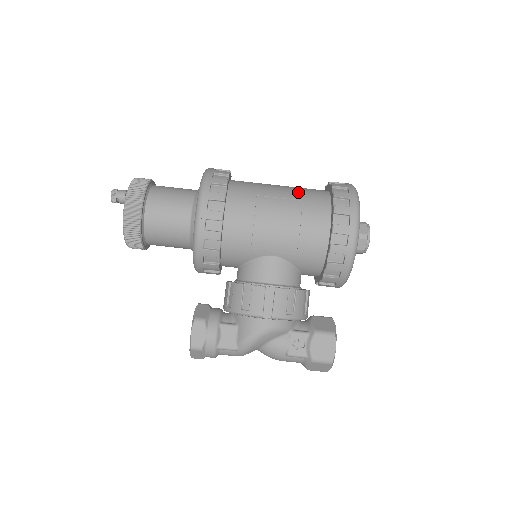
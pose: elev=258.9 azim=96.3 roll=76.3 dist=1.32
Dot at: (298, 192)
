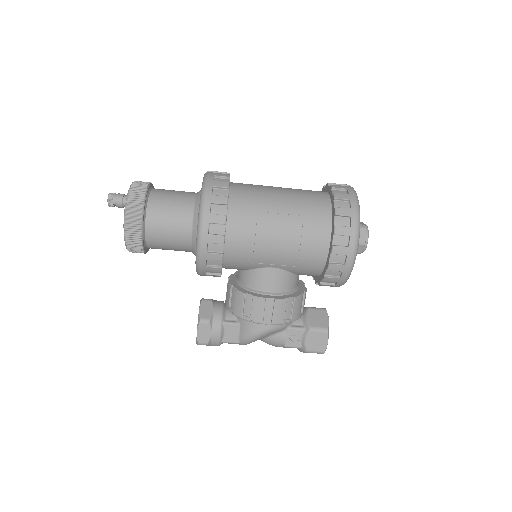
Dot at: (299, 204)
